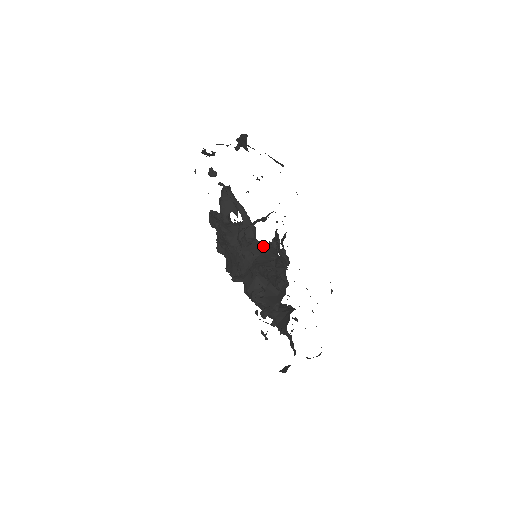
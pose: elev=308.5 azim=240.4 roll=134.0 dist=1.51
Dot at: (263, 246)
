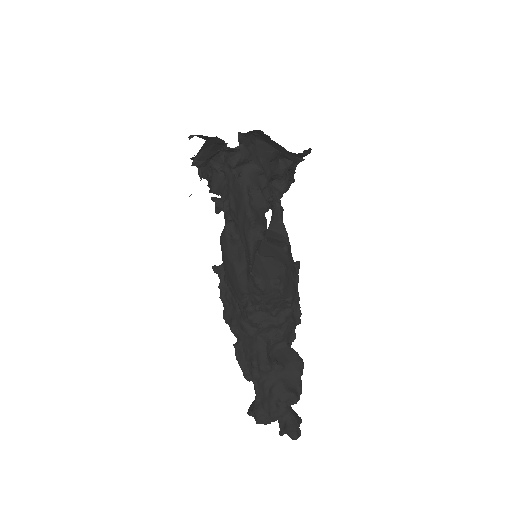
Dot at: occluded
